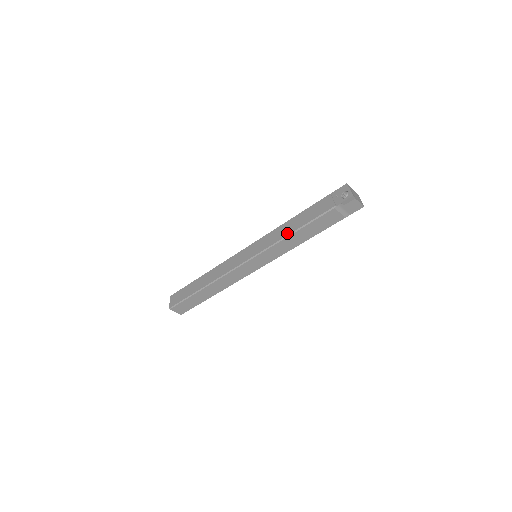
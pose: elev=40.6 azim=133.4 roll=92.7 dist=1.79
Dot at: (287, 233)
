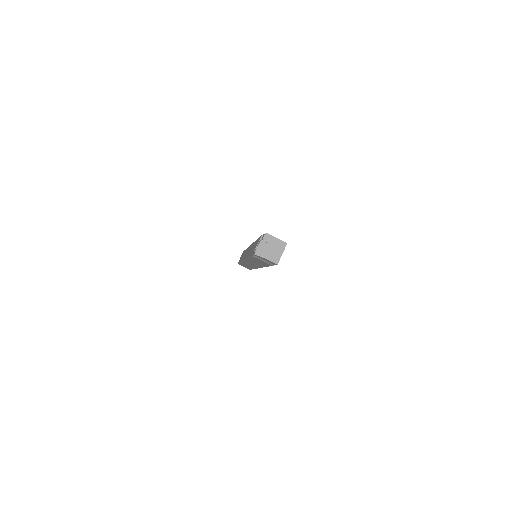
Dot at: (248, 255)
